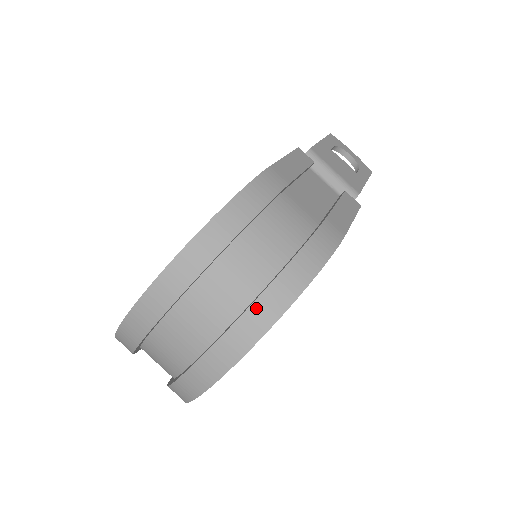
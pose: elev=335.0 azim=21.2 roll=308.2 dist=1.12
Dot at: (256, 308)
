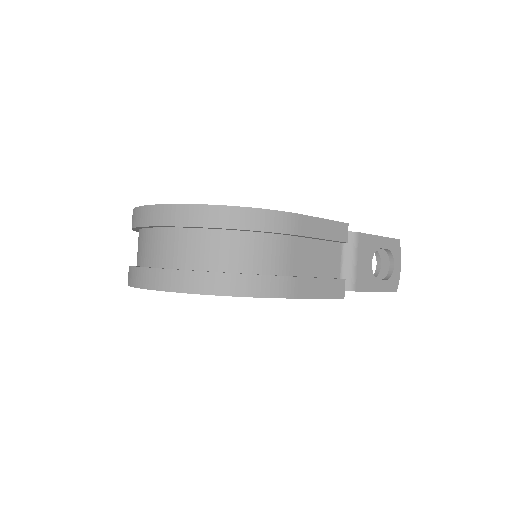
Dot at: (193, 275)
